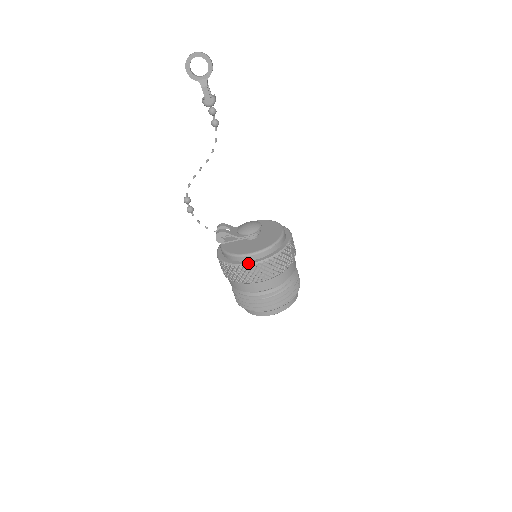
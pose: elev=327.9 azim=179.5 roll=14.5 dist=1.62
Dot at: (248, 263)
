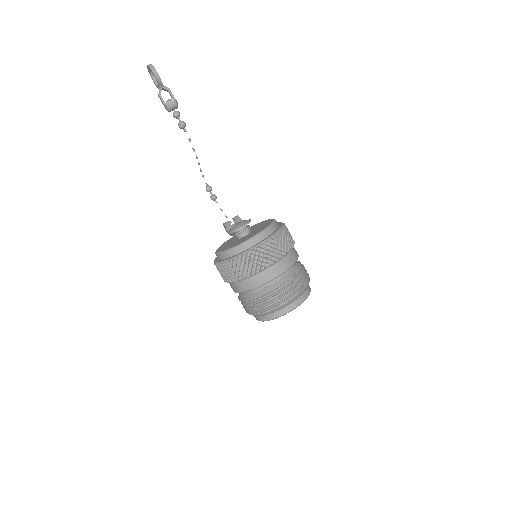
Dot at: (214, 260)
